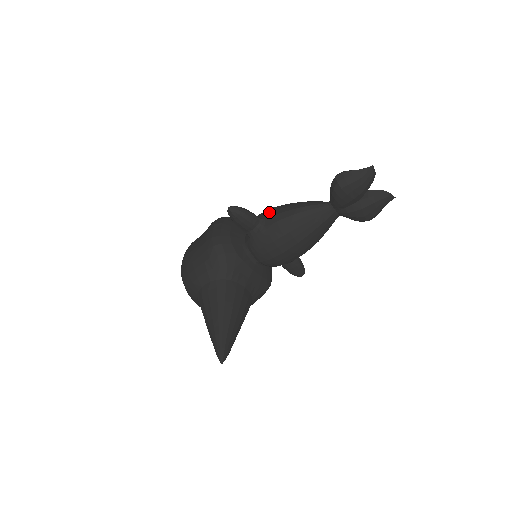
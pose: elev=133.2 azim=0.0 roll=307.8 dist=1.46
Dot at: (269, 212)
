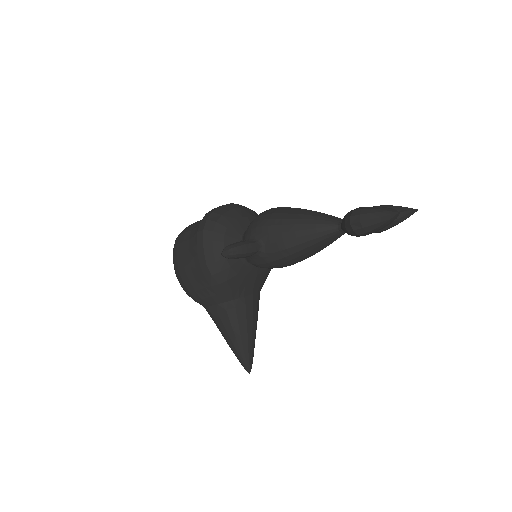
Dot at: (267, 234)
